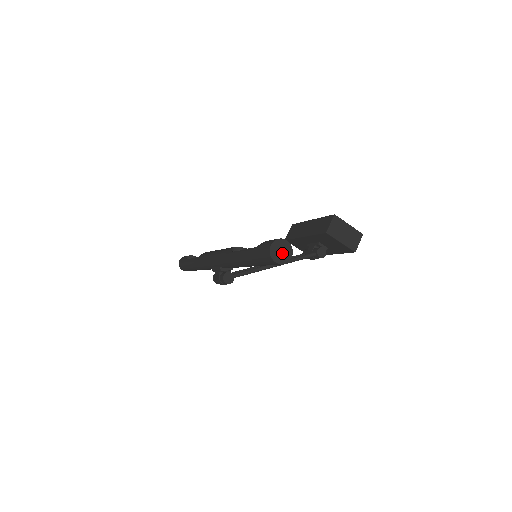
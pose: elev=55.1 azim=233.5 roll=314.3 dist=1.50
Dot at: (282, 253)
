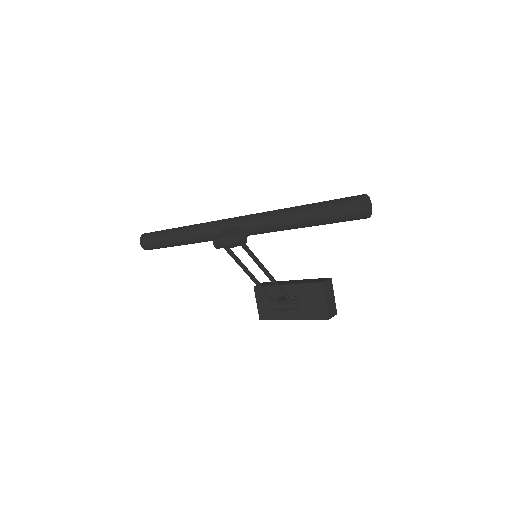
Dot at: (367, 207)
